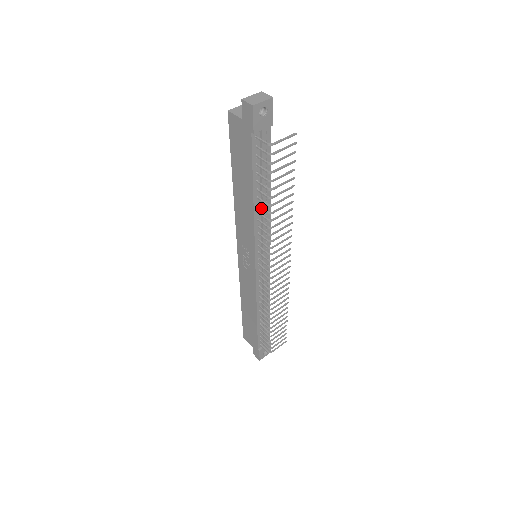
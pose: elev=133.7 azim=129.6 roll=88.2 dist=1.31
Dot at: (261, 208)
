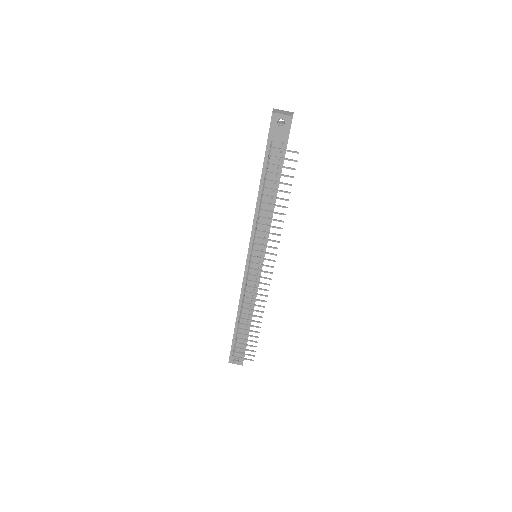
Dot at: (260, 204)
